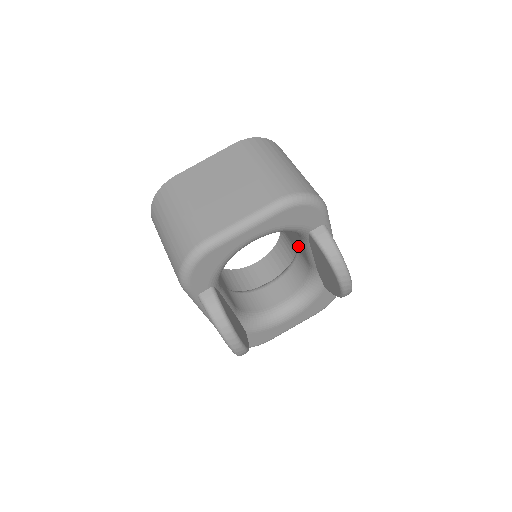
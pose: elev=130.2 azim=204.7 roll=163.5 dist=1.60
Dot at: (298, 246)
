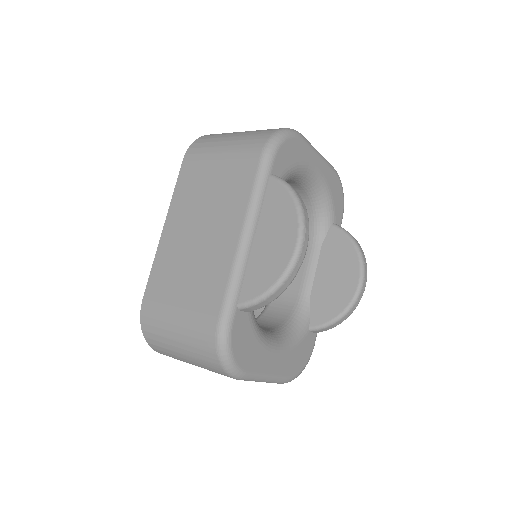
Dot at: occluded
